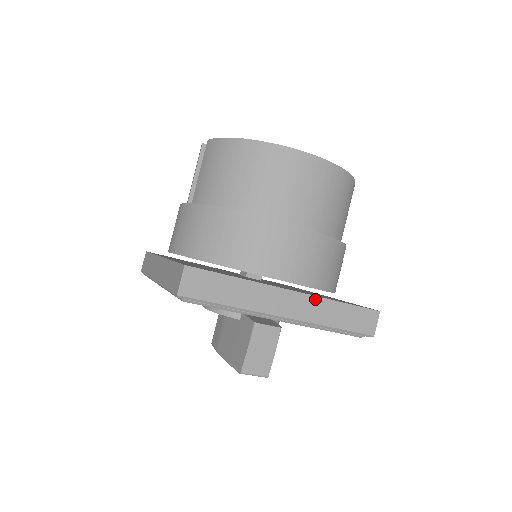
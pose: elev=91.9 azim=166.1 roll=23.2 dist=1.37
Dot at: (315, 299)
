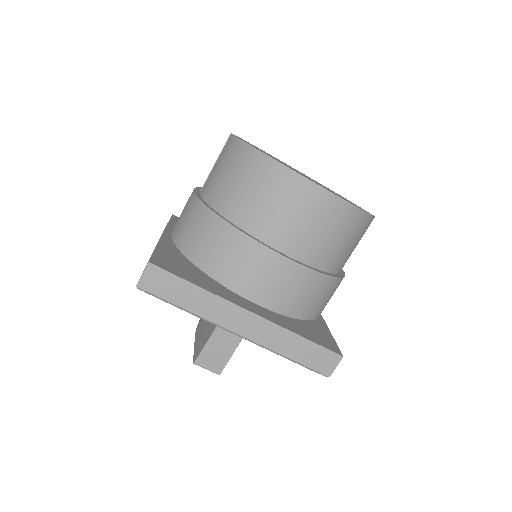
Dot at: (274, 326)
